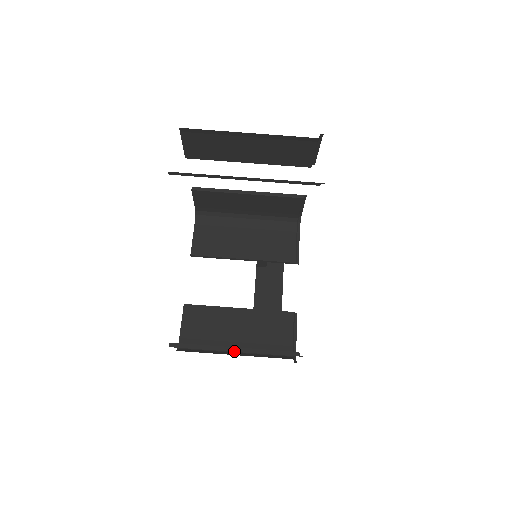
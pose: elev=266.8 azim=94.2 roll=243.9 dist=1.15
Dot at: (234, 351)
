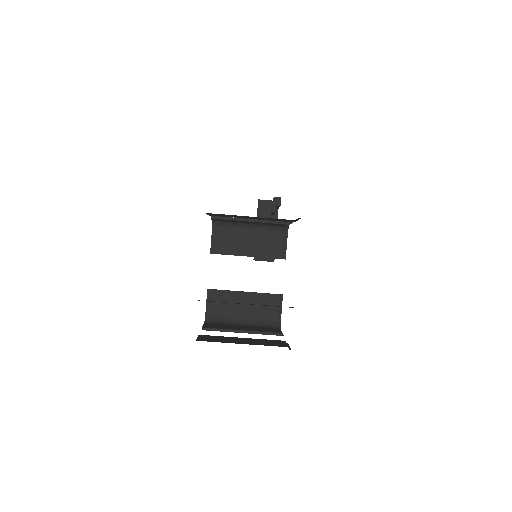
Dot at: occluded
